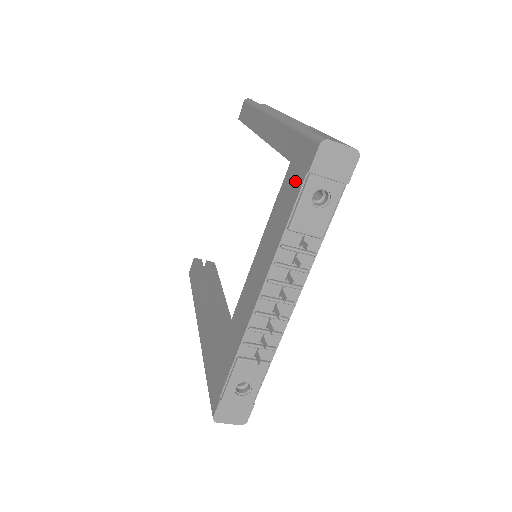
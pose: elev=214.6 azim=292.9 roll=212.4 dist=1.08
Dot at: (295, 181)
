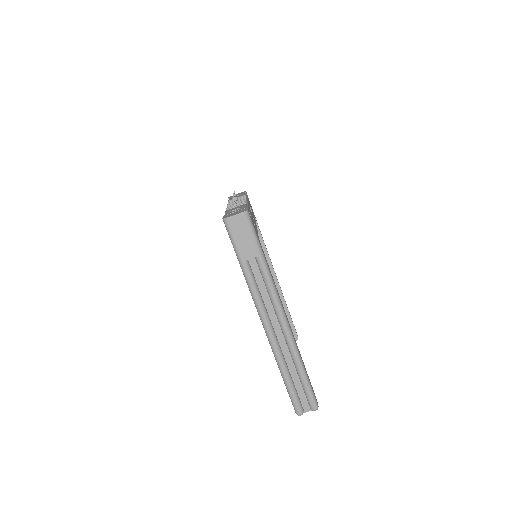
Dot at: occluded
